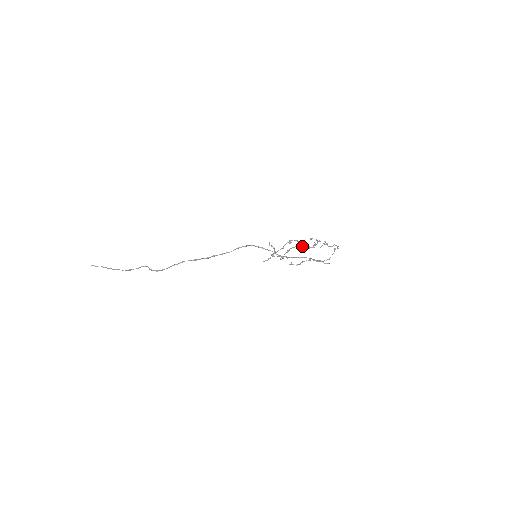
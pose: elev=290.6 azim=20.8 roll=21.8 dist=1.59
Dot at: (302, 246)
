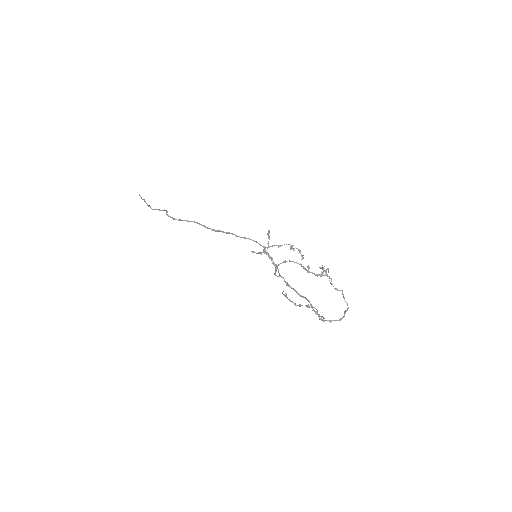
Dot at: (304, 267)
